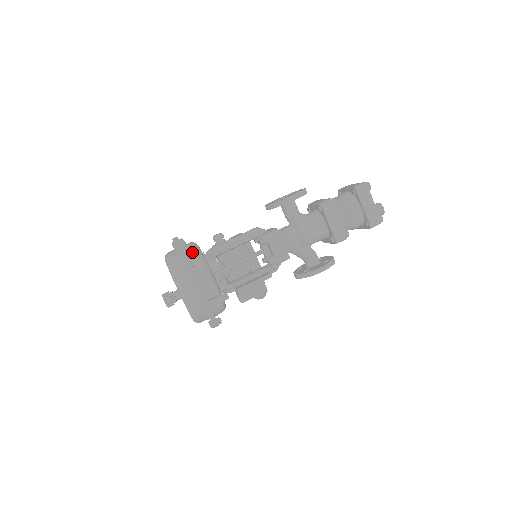
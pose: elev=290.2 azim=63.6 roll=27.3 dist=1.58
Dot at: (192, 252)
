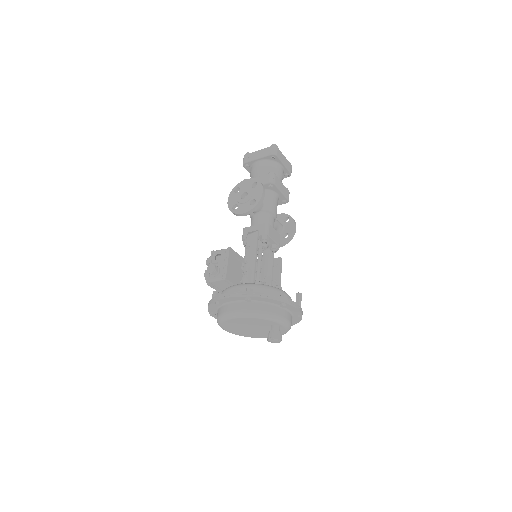
Dot at: (260, 290)
